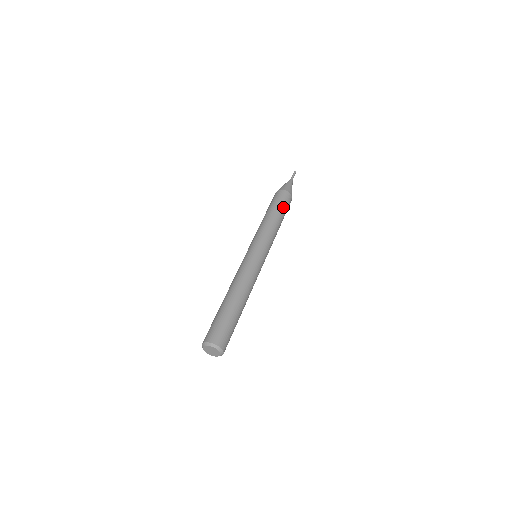
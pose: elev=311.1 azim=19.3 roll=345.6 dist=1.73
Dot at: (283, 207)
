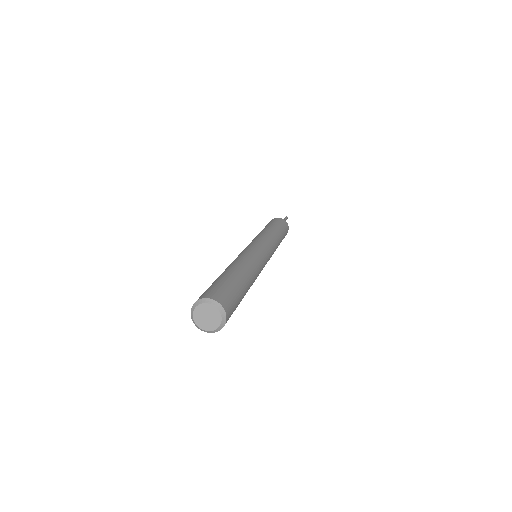
Dot at: occluded
